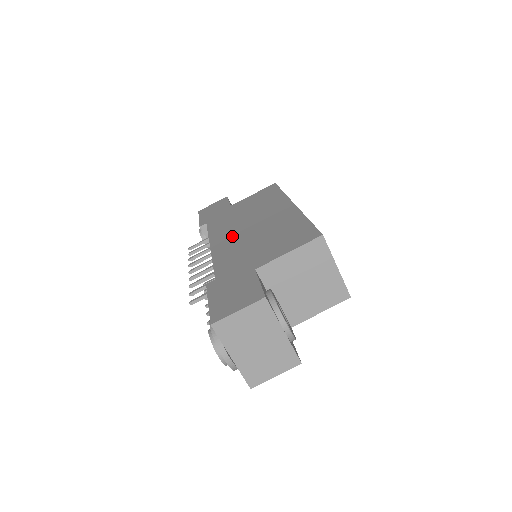
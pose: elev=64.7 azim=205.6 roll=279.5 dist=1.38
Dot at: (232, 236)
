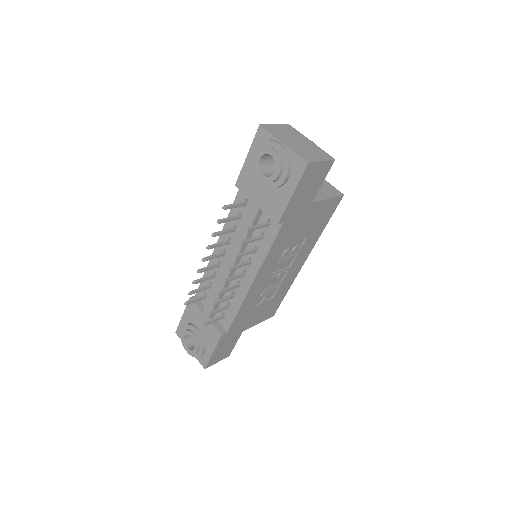
Dot at: occluded
